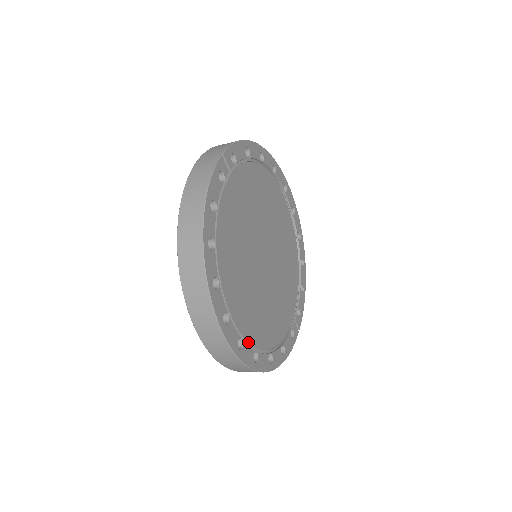
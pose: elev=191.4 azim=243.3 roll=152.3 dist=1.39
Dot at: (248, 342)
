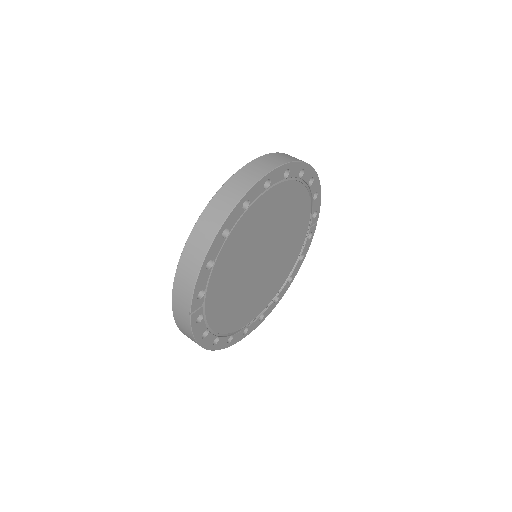
Dot at: (267, 306)
